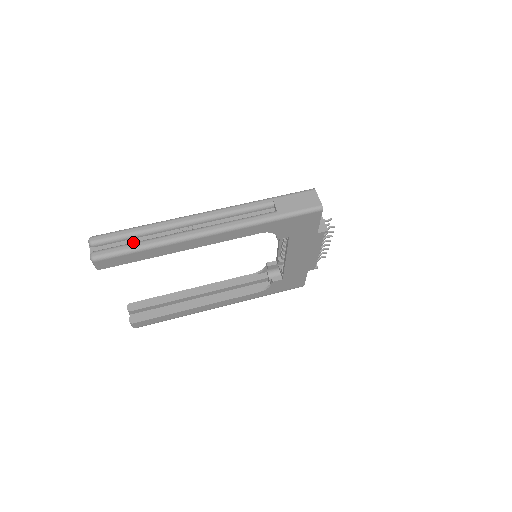
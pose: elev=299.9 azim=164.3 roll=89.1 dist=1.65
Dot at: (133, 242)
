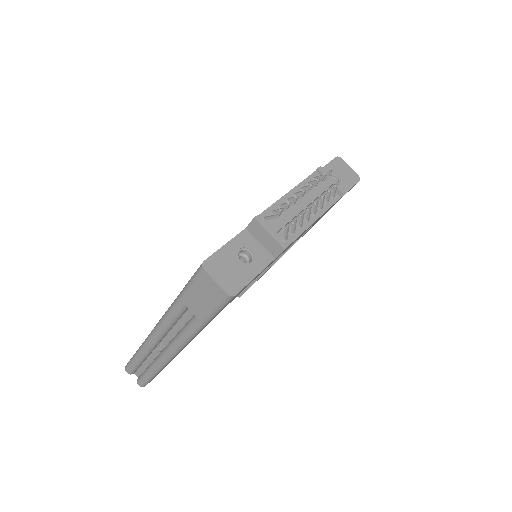
Dot at: (146, 365)
